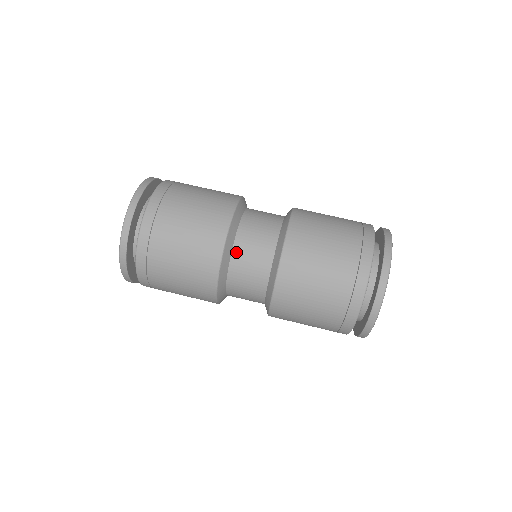
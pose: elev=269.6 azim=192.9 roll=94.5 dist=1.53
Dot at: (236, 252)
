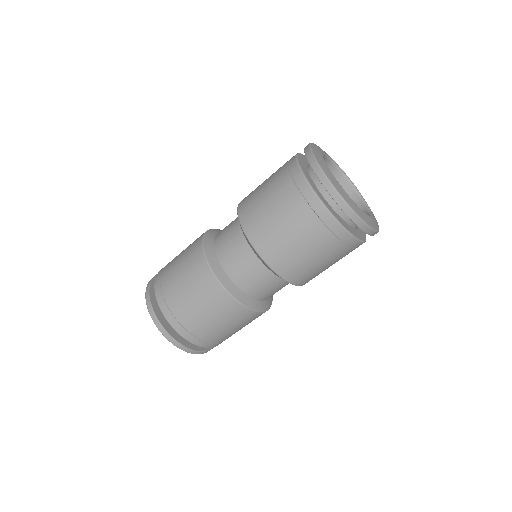
Dot at: (217, 249)
